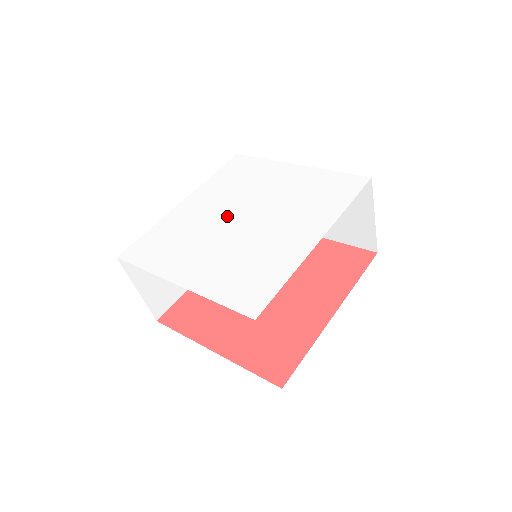
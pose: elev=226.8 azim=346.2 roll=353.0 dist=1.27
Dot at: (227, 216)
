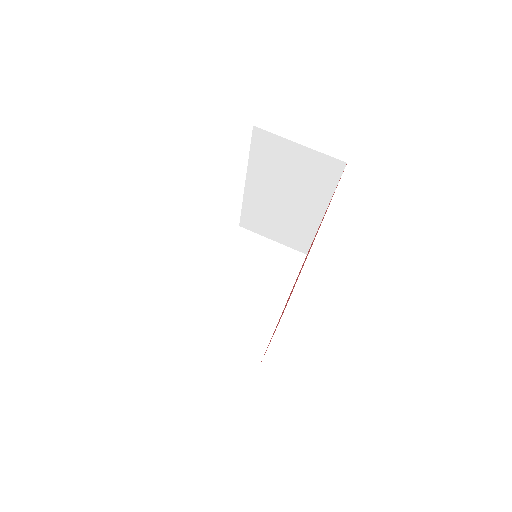
Dot at: occluded
